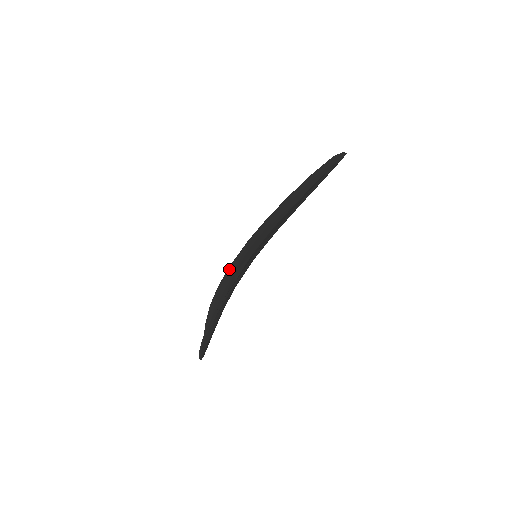
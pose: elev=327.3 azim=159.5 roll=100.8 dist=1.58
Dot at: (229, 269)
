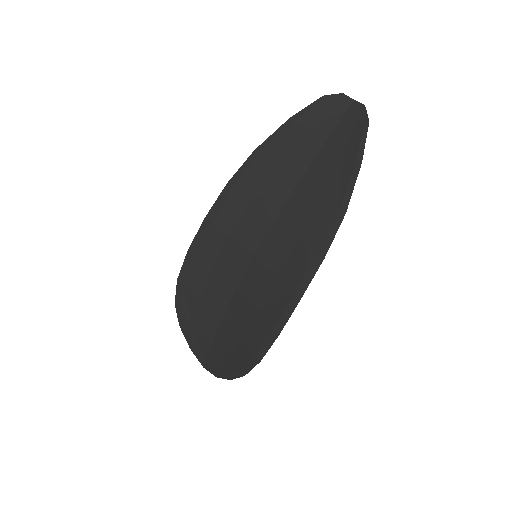
Dot at: (191, 260)
